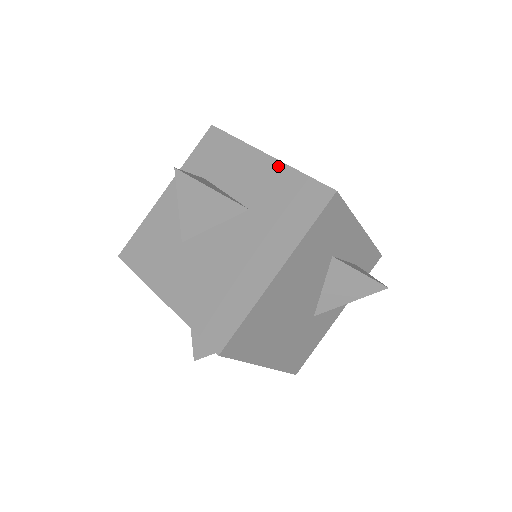
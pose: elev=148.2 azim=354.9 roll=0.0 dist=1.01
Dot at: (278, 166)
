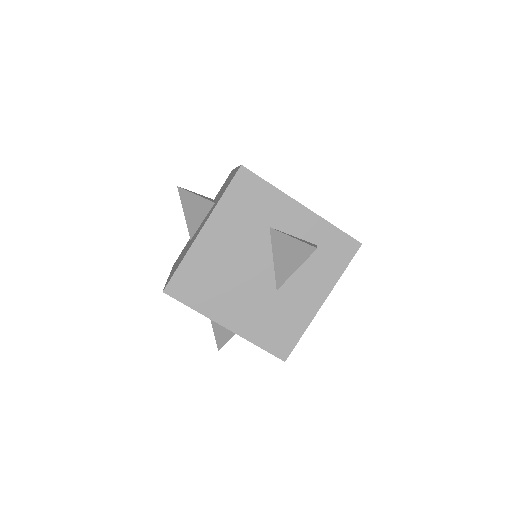
Dot at: occluded
